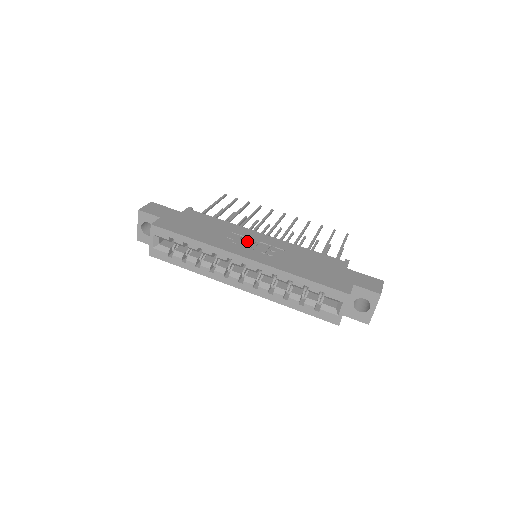
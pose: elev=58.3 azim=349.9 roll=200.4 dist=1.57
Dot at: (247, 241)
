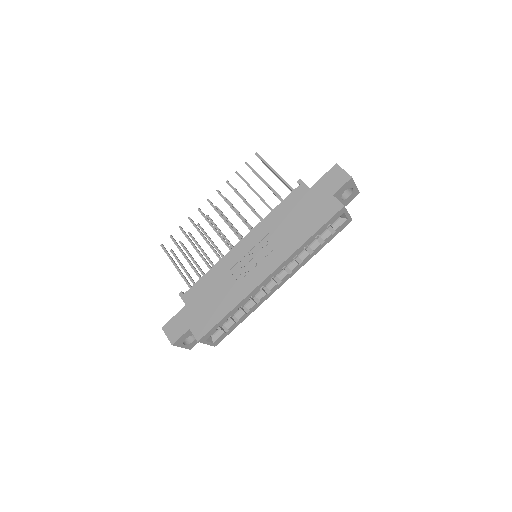
Dot at: (246, 262)
